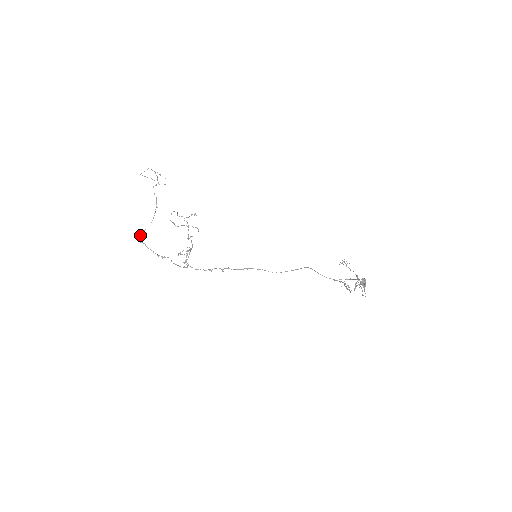
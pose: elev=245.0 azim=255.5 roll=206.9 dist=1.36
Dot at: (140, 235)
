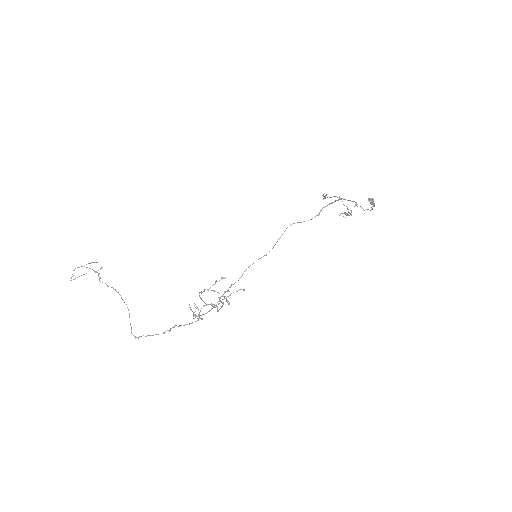
Dot at: (131, 333)
